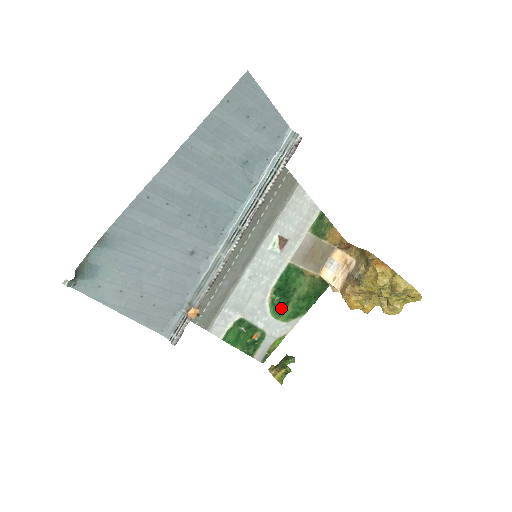
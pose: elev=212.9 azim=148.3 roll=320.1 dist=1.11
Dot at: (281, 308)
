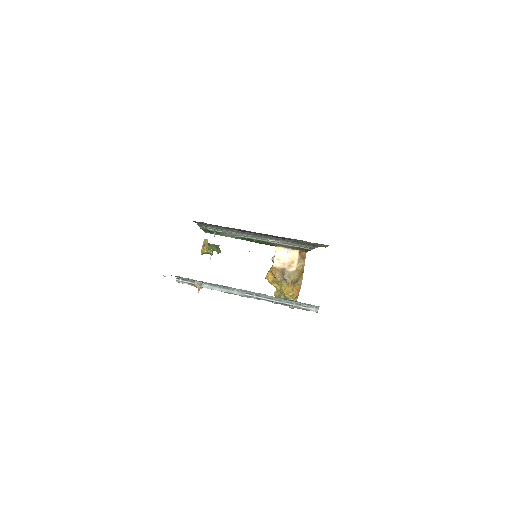
Dot at: occluded
